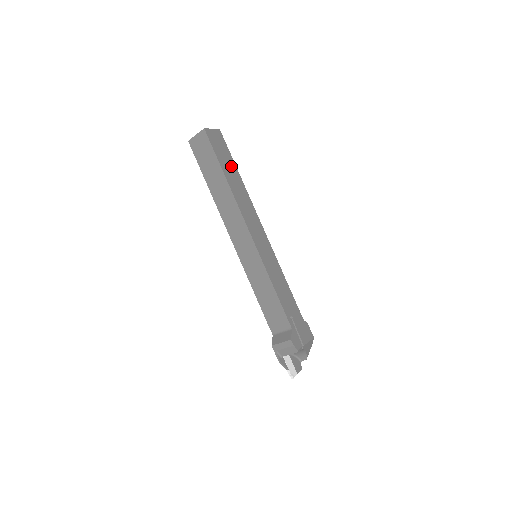
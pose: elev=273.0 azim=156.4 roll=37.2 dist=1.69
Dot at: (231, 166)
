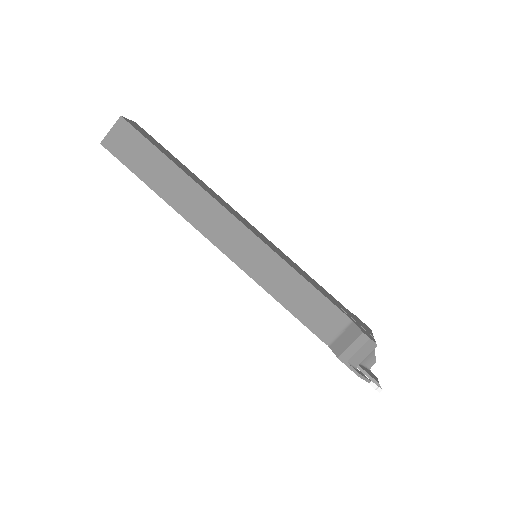
Dot at: (173, 157)
